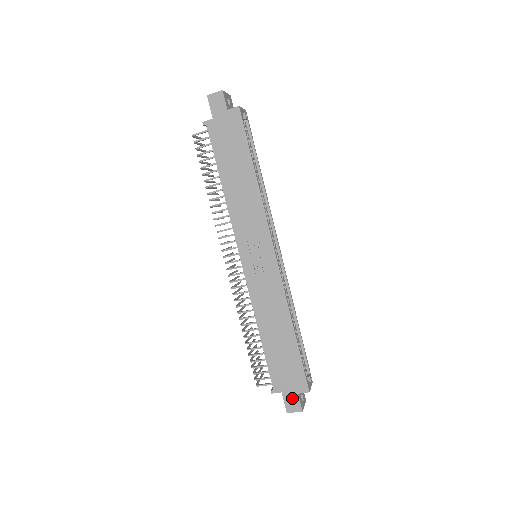
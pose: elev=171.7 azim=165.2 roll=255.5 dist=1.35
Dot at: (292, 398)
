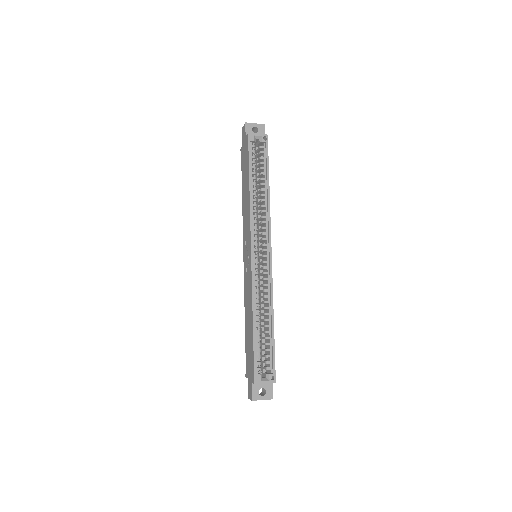
Dot at: (250, 386)
